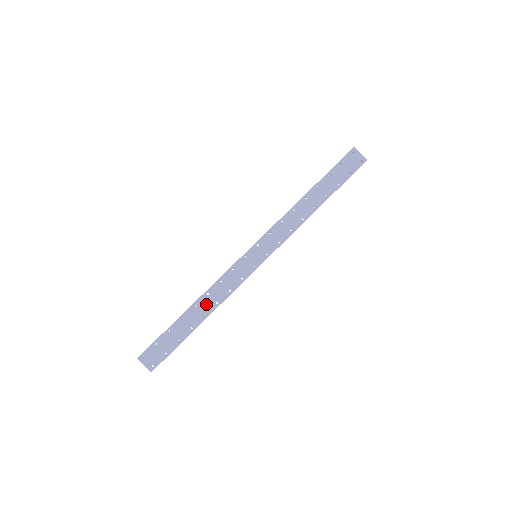
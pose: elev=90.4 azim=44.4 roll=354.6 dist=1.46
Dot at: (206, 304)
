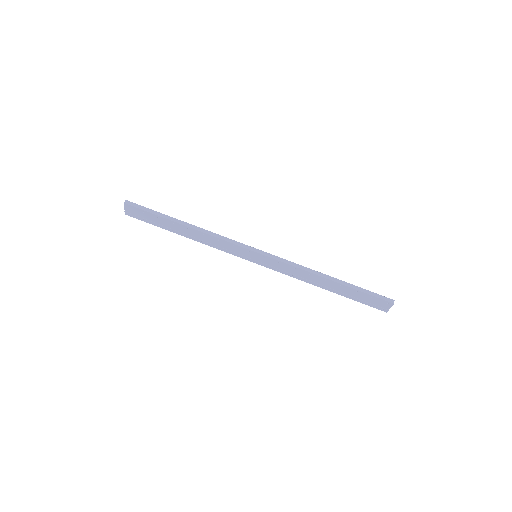
Dot at: (196, 235)
